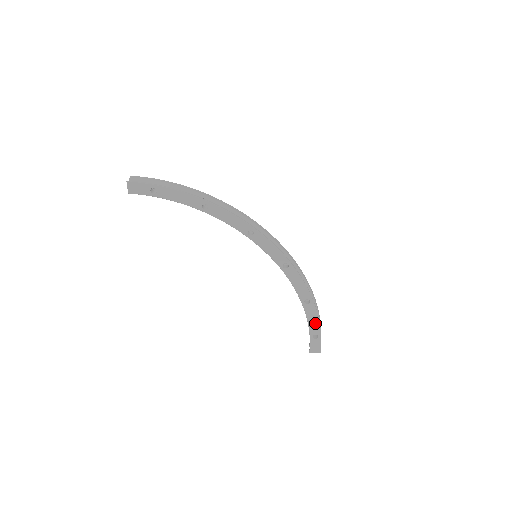
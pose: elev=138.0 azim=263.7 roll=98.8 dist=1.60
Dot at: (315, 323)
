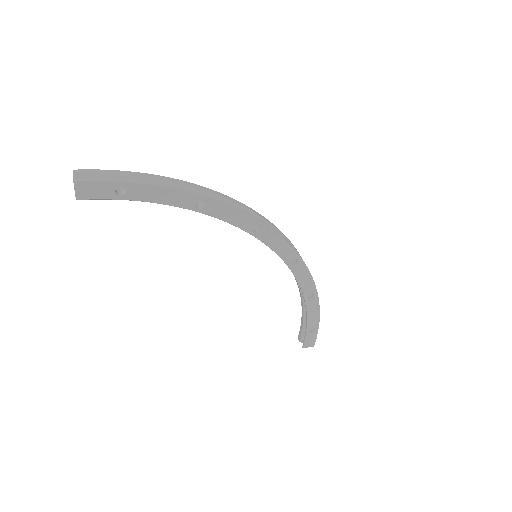
Dot at: (315, 317)
